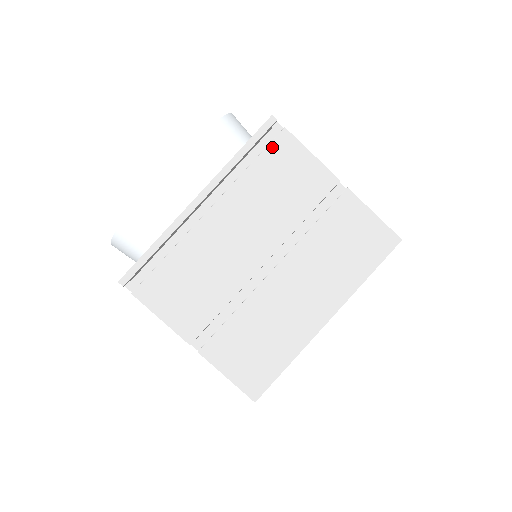
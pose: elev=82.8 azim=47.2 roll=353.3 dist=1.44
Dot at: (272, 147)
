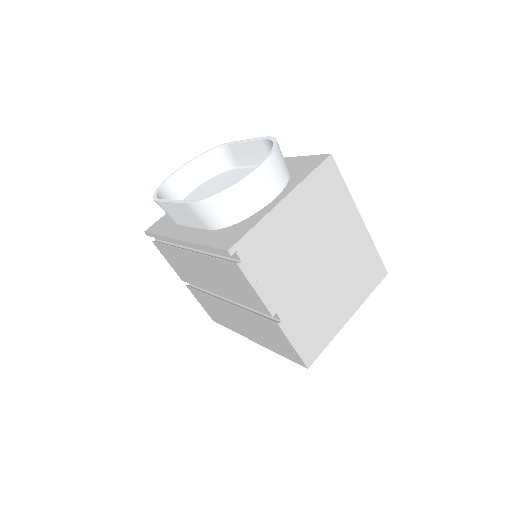
Dot at: (227, 263)
